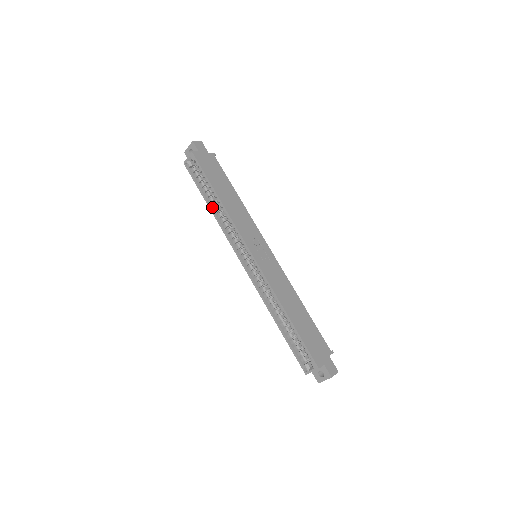
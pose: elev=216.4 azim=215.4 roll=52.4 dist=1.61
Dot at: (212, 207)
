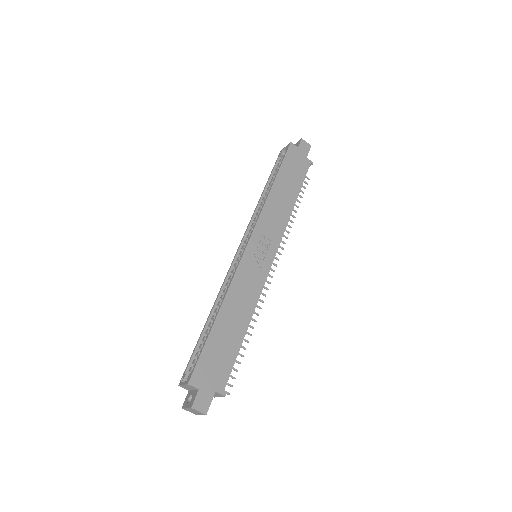
Dot at: (265, 194)
